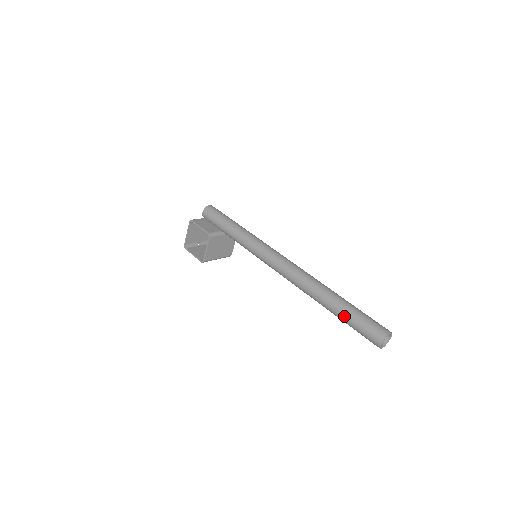
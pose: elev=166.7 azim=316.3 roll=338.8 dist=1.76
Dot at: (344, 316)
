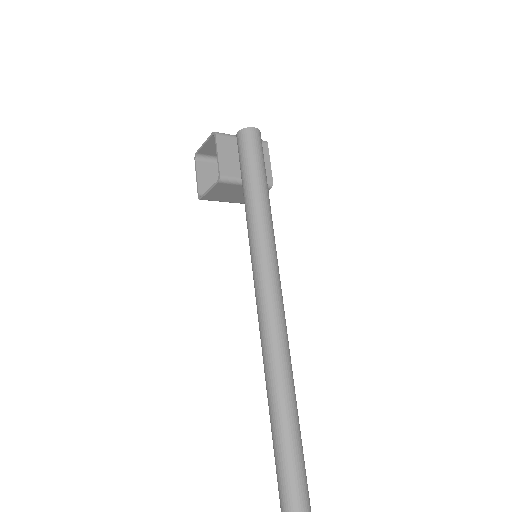
Dot at: (276, 454)
